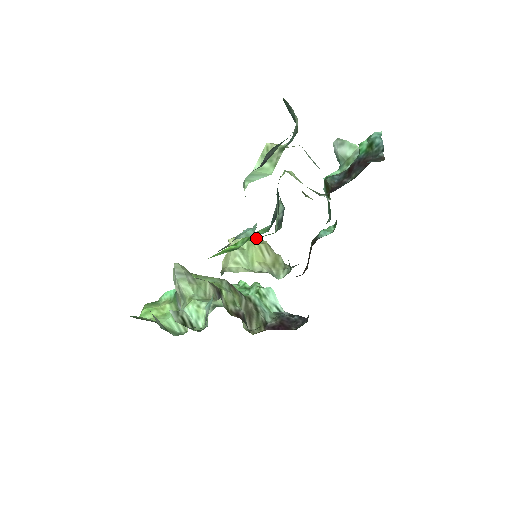
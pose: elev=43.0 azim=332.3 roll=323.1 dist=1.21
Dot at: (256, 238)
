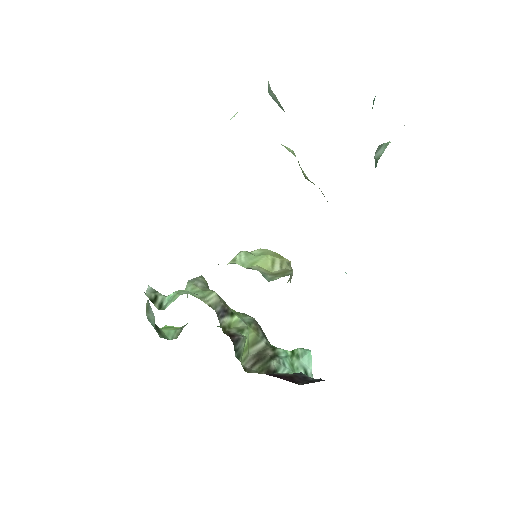
Dot at: occluded
